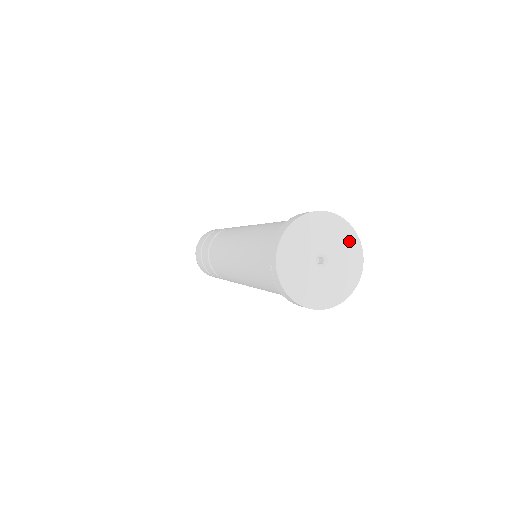
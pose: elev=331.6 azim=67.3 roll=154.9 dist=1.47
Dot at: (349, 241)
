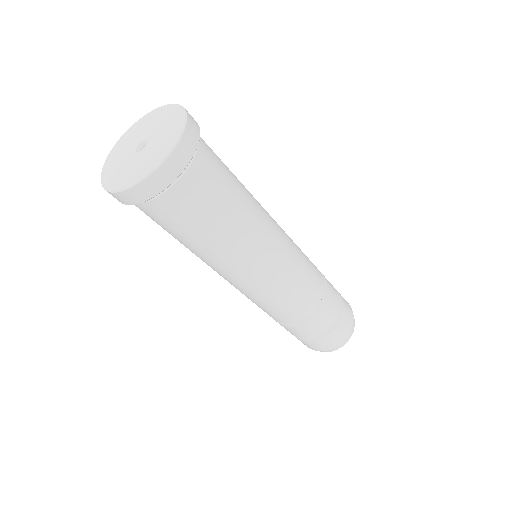
Dot at: (174, 122)
